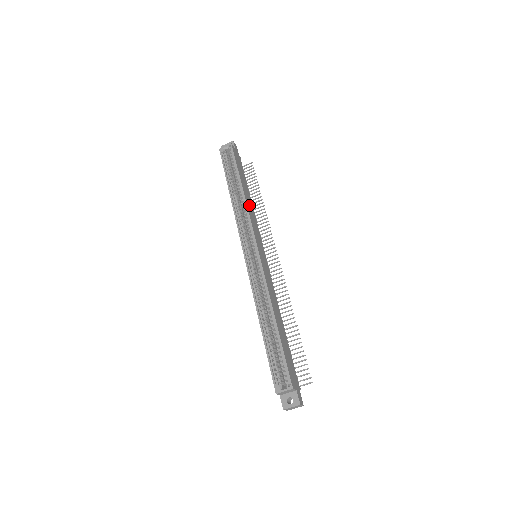
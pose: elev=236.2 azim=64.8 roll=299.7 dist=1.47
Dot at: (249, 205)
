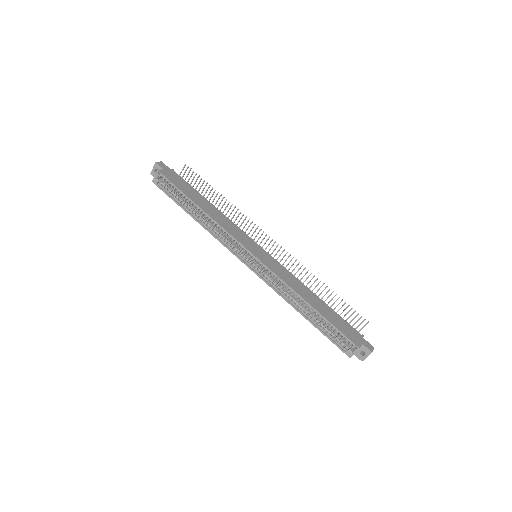
Dot at: (217, 217)
